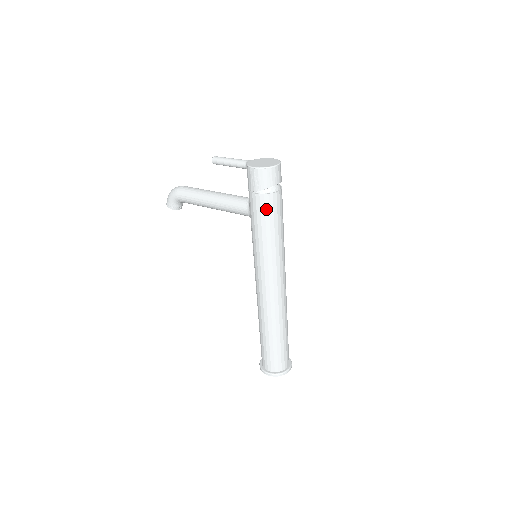
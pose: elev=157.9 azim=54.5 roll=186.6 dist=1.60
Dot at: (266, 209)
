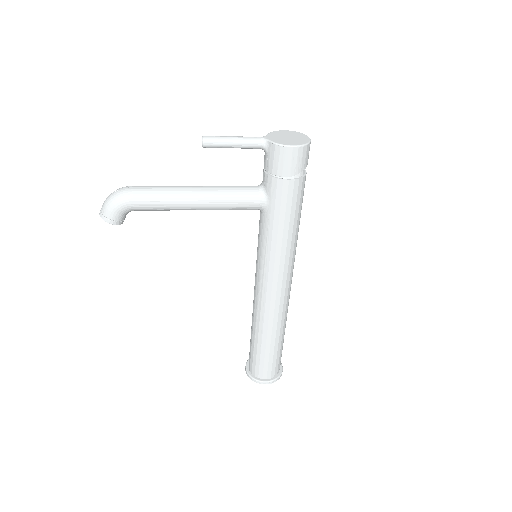
Dot at: (298, 196)
